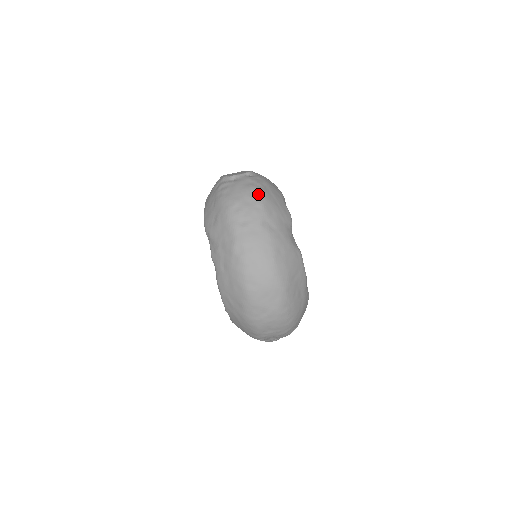
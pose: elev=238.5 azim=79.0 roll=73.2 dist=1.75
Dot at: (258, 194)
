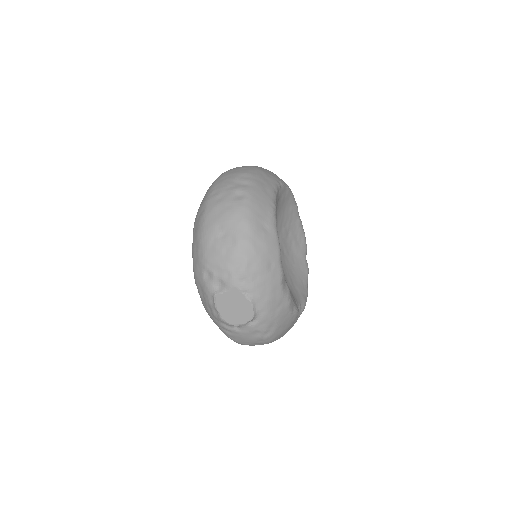
Dot at: (267, 341)
